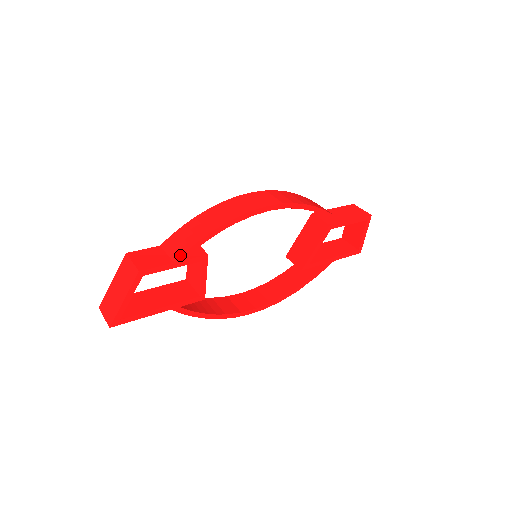
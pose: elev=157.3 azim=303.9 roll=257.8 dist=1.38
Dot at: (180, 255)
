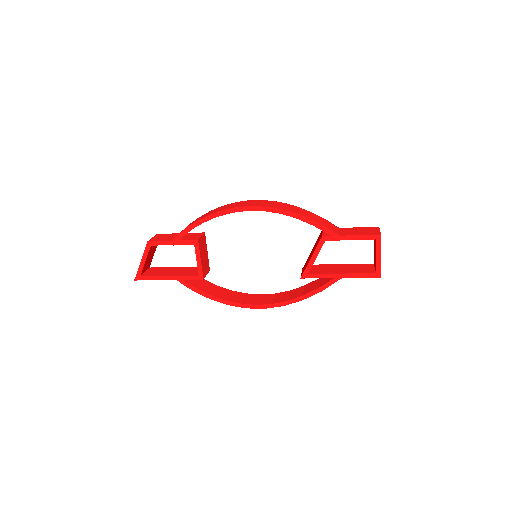
Dot at: (176, 236)
